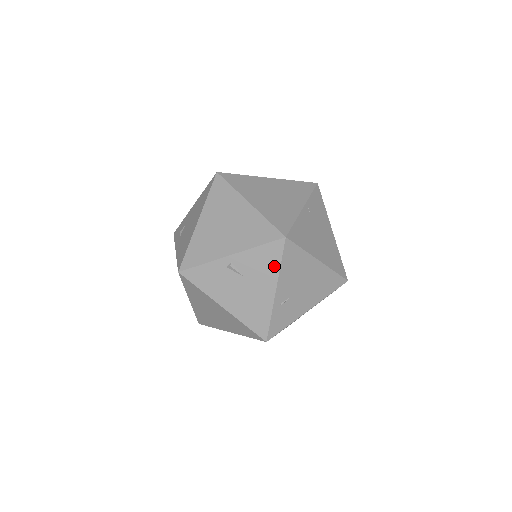
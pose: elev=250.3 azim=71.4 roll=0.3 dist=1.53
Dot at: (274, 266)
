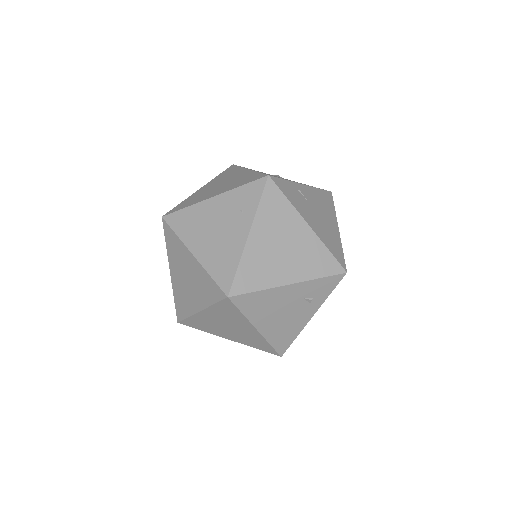
Dot at: occluded
